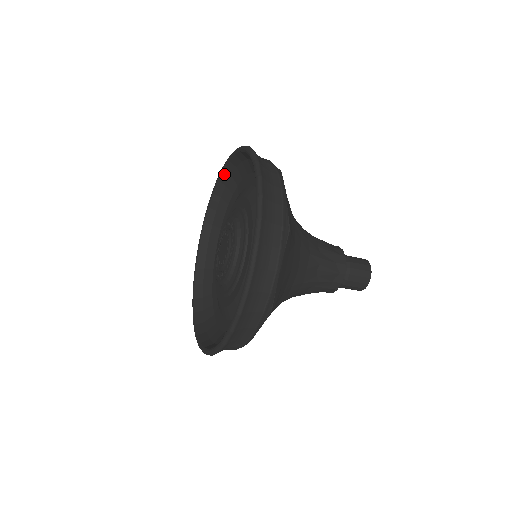
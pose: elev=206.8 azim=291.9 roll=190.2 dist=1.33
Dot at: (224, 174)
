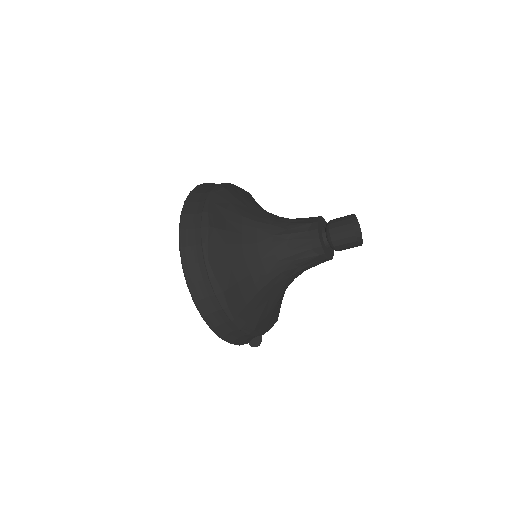
Dot at: occluded
